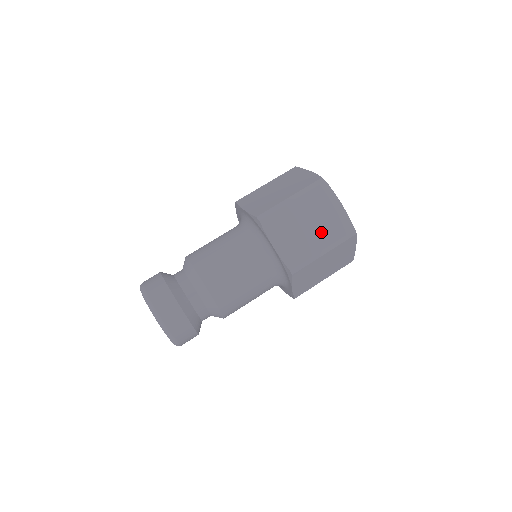
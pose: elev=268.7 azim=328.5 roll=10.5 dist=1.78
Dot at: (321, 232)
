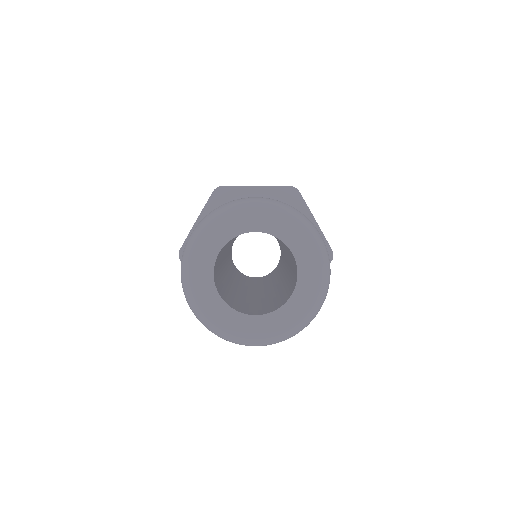
Dot at: occluded
